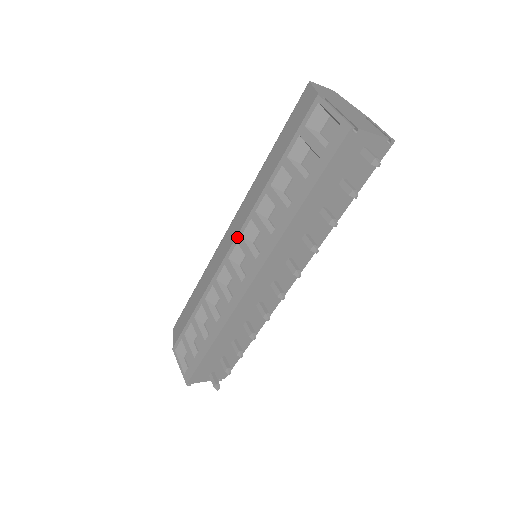
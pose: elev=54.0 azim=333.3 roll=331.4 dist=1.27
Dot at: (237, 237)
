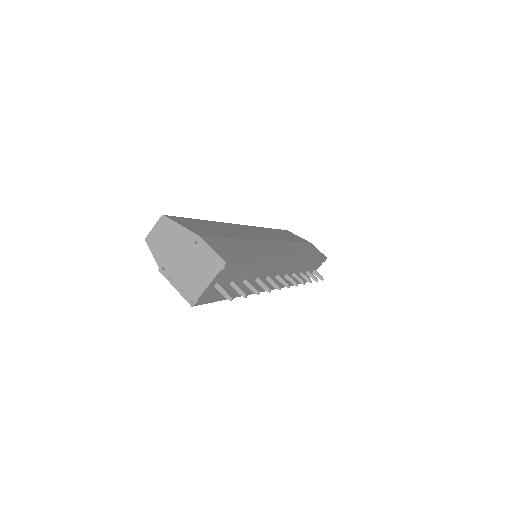
Dot at: occluded
